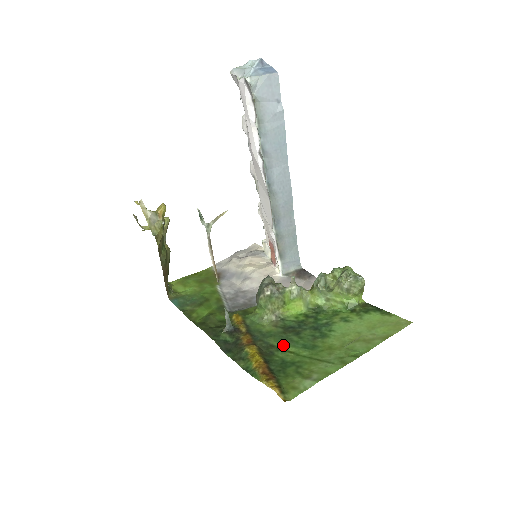
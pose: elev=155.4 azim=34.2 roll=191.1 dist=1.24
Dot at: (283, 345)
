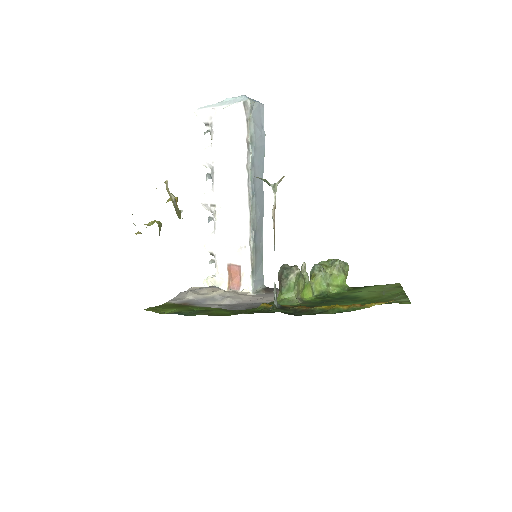
Dot at: occluded
